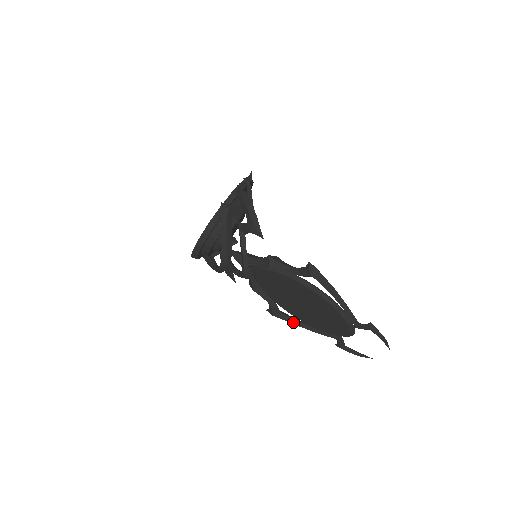
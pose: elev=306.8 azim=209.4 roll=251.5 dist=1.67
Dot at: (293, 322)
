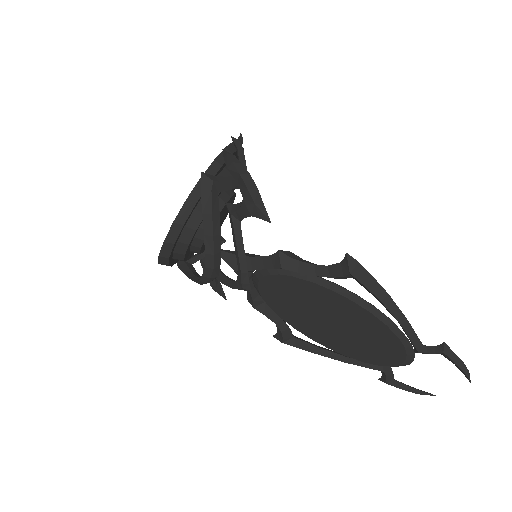
Dot at: (314, 350)
